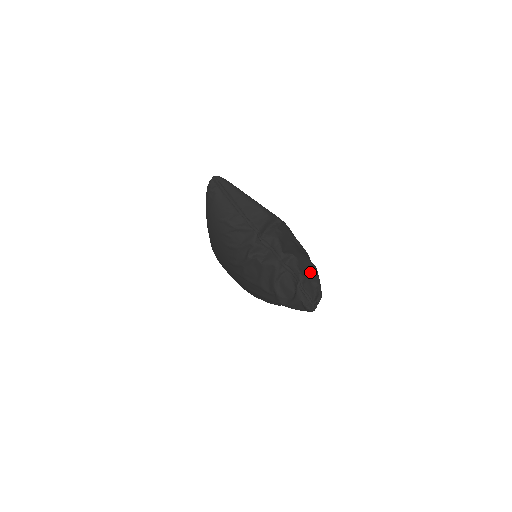
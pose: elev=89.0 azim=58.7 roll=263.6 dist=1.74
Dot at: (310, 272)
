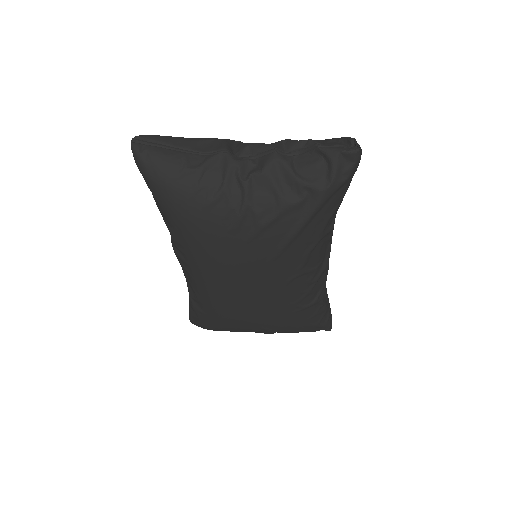
Dot at: occluded
